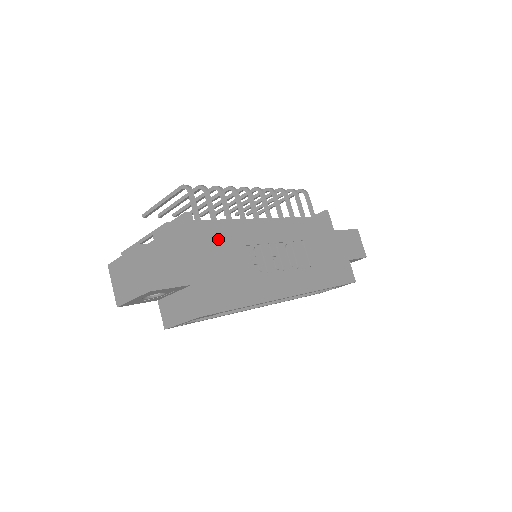
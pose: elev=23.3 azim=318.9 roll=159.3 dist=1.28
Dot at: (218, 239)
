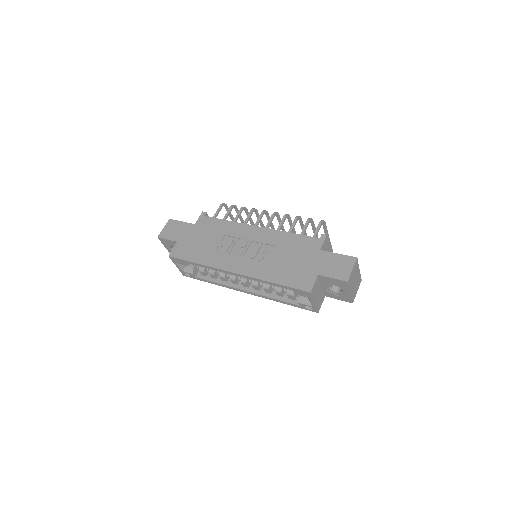
Dot at: (210, 227)
